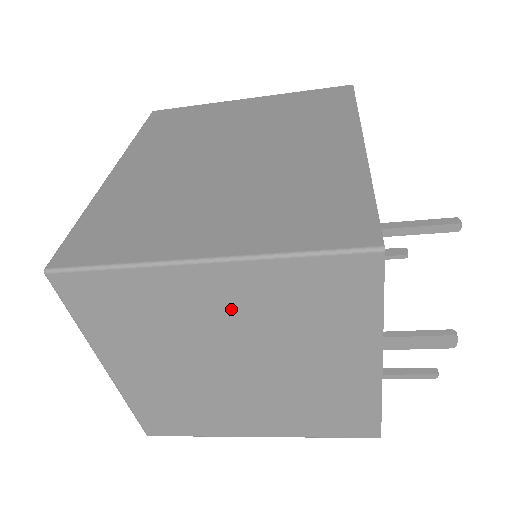
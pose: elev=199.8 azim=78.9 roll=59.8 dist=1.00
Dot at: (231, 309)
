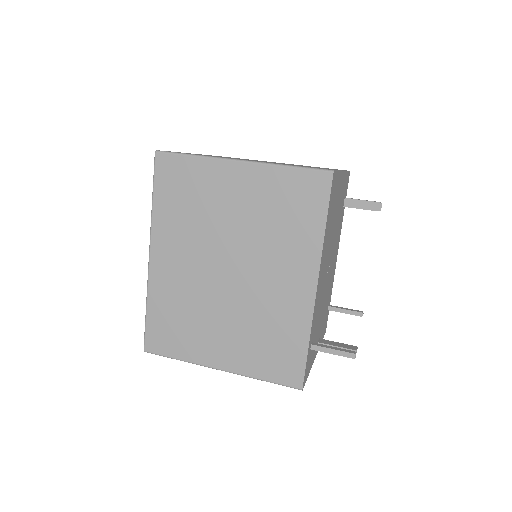
Dot at: occluded
